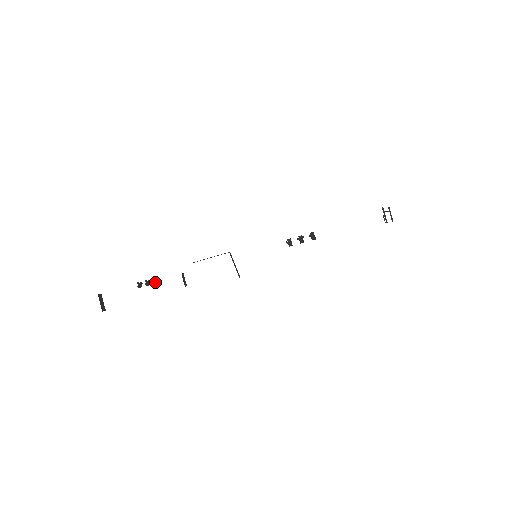
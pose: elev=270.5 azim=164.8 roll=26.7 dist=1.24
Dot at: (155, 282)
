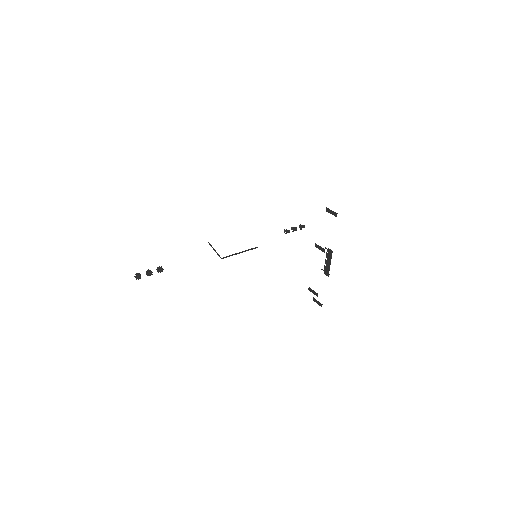
Dot at: (162, 268)
